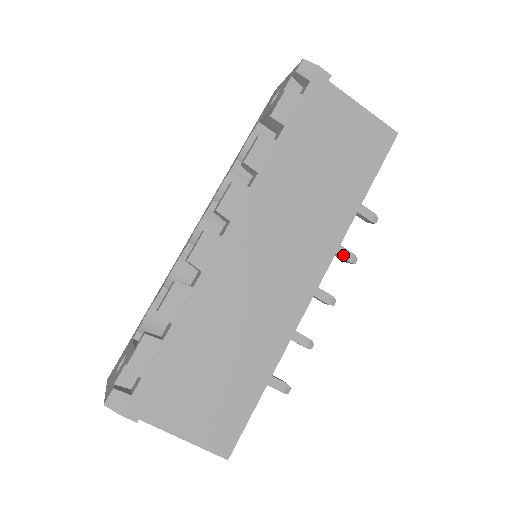
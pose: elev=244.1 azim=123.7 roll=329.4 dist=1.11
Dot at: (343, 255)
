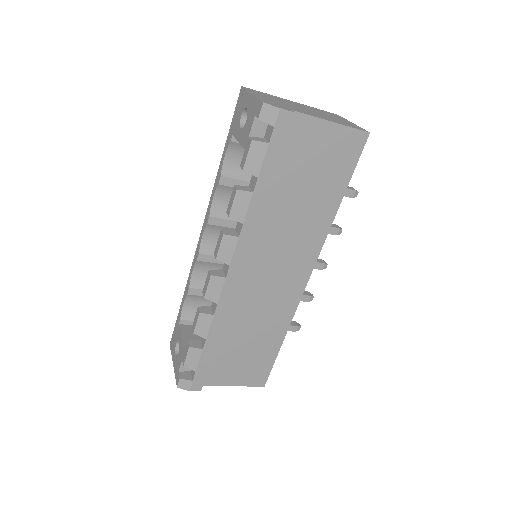
Dot at: (329, 232)
